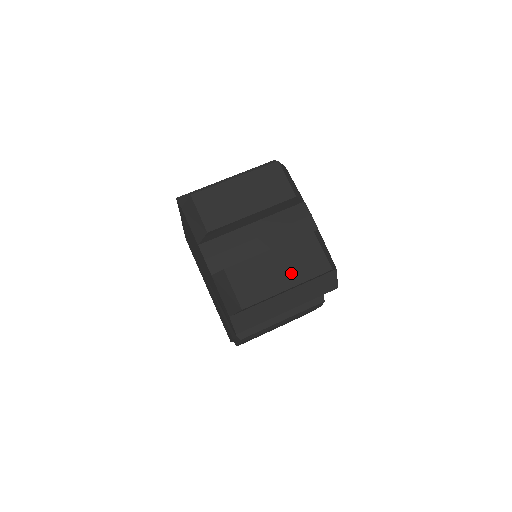
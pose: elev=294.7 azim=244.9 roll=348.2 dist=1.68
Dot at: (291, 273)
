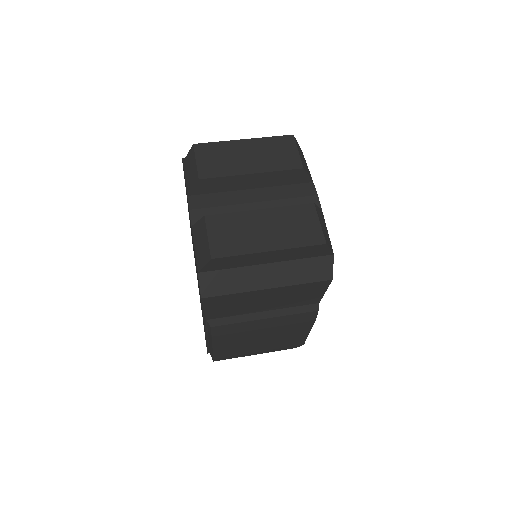
Dot at: (278, 236)
